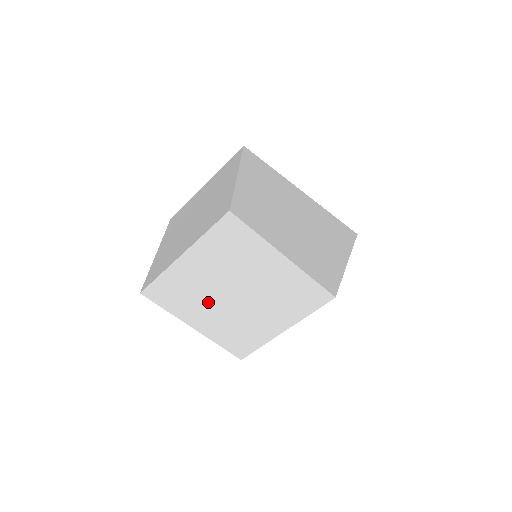
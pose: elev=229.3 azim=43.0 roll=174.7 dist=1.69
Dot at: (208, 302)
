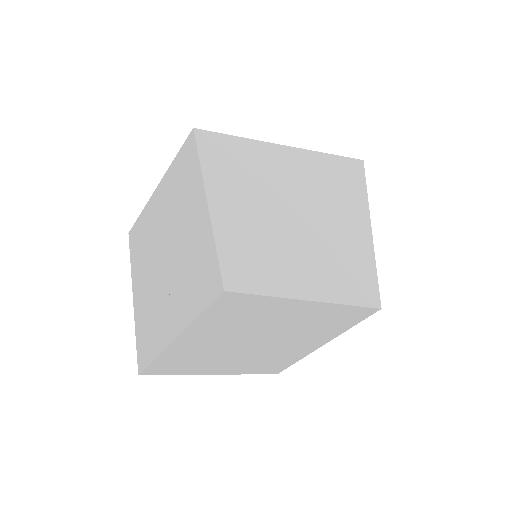
Dot at: (225, 356)
